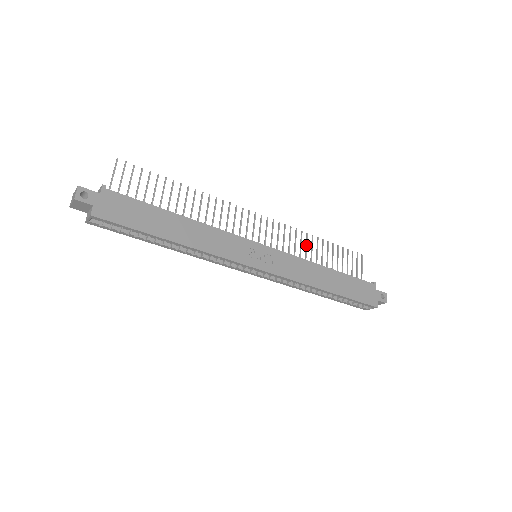
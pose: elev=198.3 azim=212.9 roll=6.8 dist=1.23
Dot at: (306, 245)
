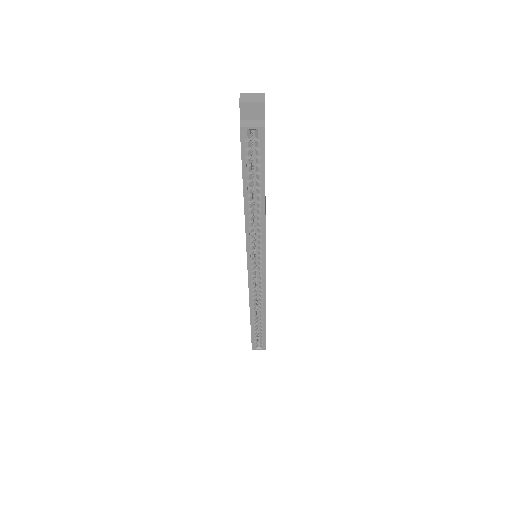
Dot at: occluded
